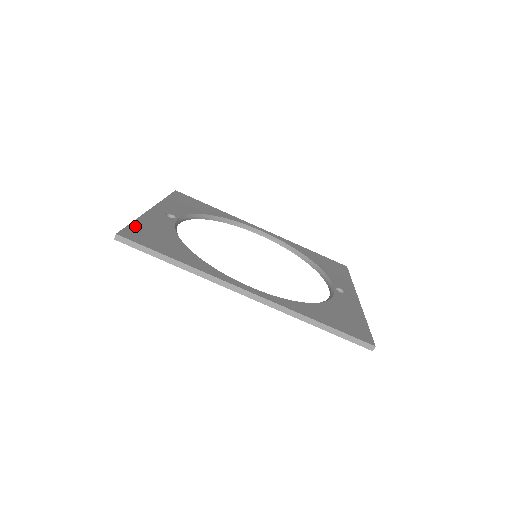
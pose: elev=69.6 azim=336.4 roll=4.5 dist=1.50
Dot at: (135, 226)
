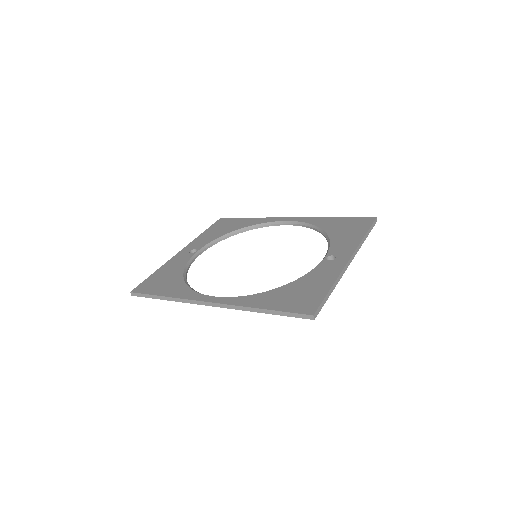
Dot at: (151, 277)
